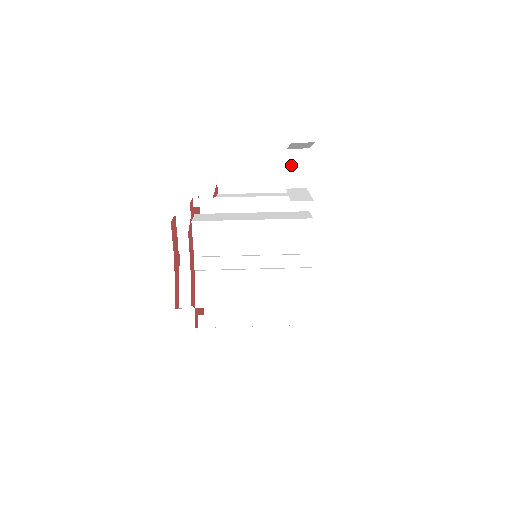
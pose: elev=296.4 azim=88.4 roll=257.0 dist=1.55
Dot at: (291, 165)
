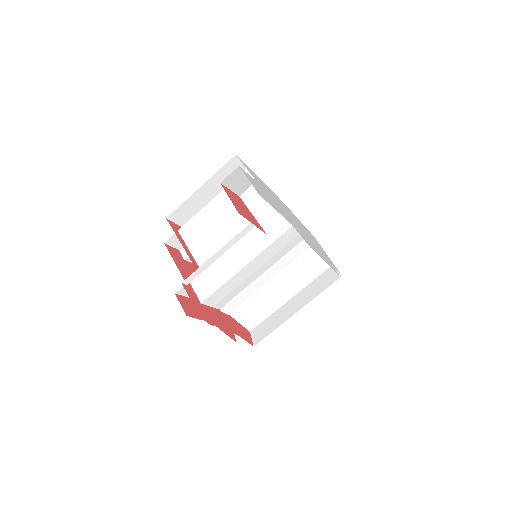
Dot at: (232, 185)
